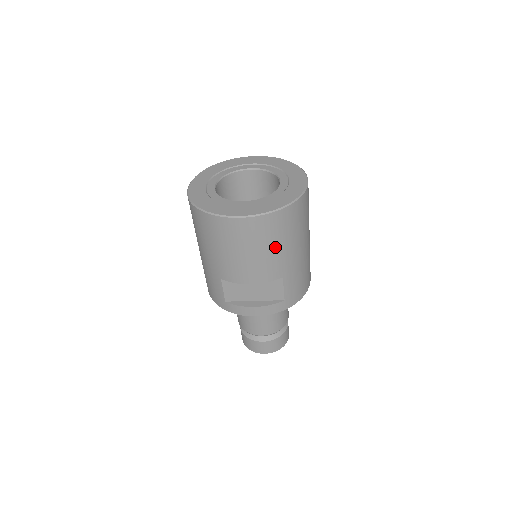
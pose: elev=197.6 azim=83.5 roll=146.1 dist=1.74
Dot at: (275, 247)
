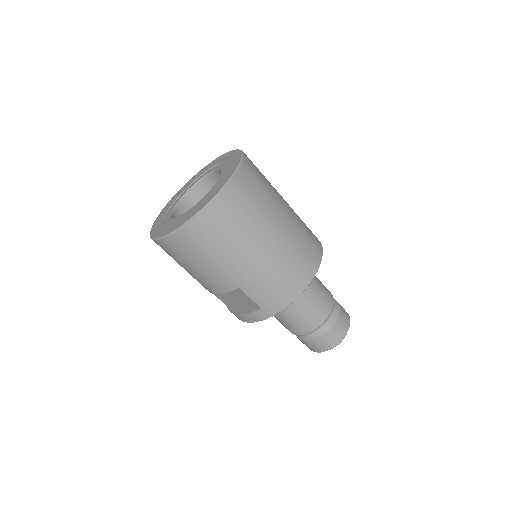
Dot at: (205, 261)
